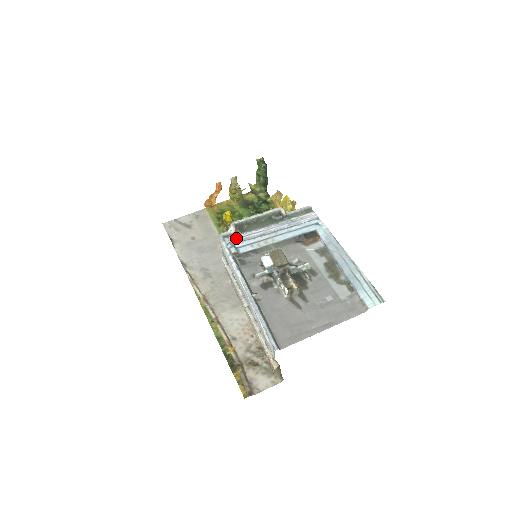
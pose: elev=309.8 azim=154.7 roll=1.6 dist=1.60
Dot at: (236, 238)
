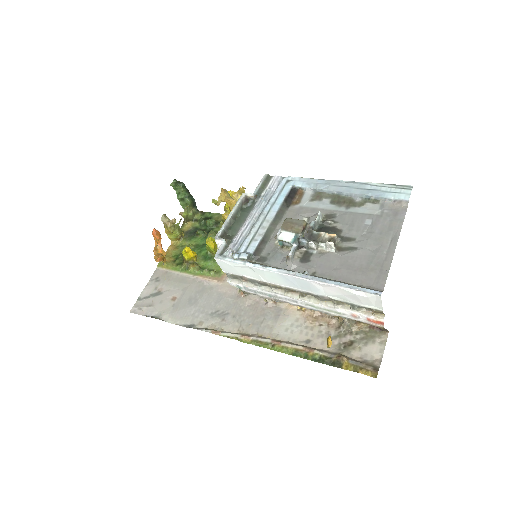
Dot at: (233, 246)
